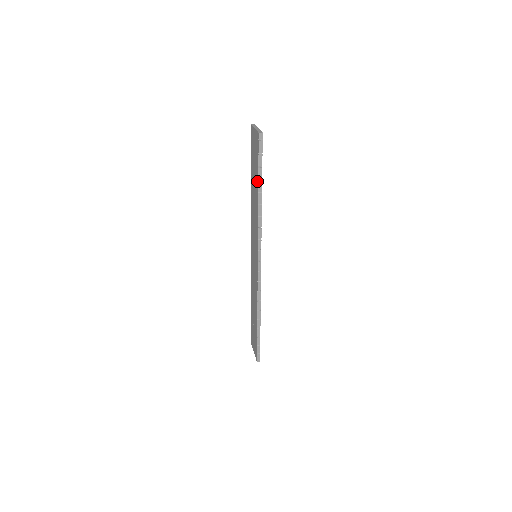
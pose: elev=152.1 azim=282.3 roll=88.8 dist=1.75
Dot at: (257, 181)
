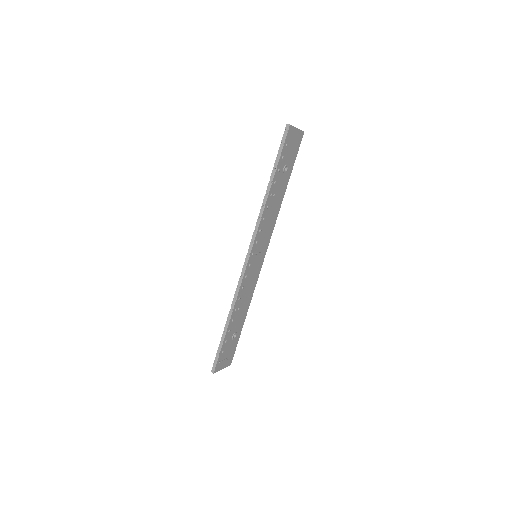
Dot at: (274, 171)
